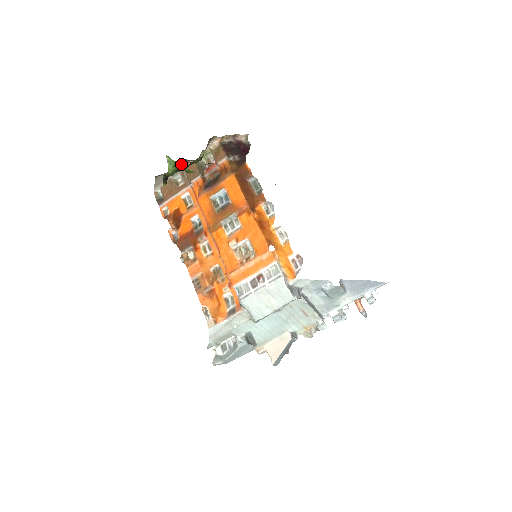
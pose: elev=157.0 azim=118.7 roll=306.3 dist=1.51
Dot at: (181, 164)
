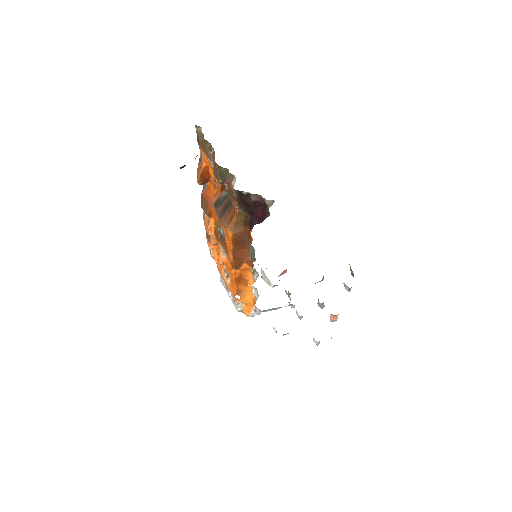
Dot at: occluded
